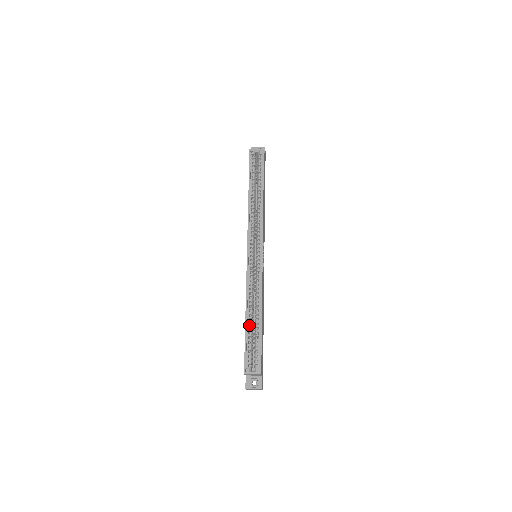
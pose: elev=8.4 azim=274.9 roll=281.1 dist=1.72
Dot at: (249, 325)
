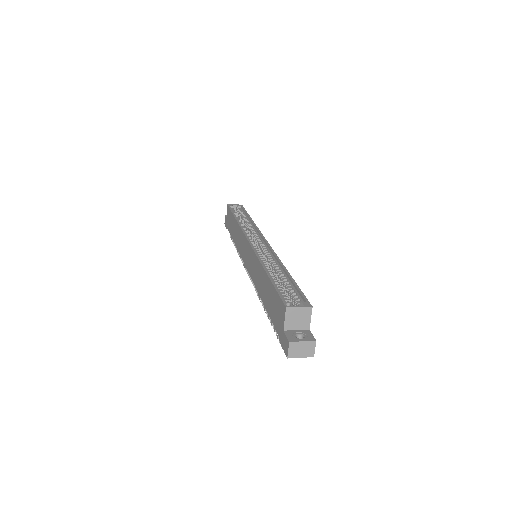
Dot at: (273, 278)
